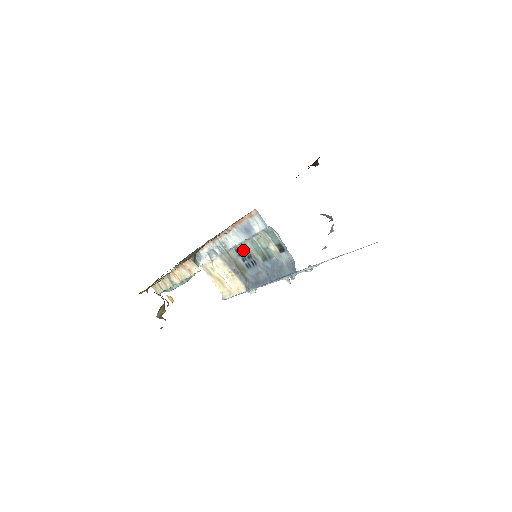
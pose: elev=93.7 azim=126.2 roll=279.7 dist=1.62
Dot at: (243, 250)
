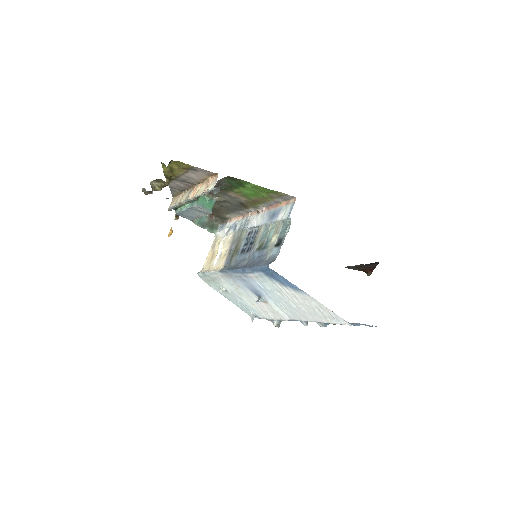
Dot at: (254, 235)
